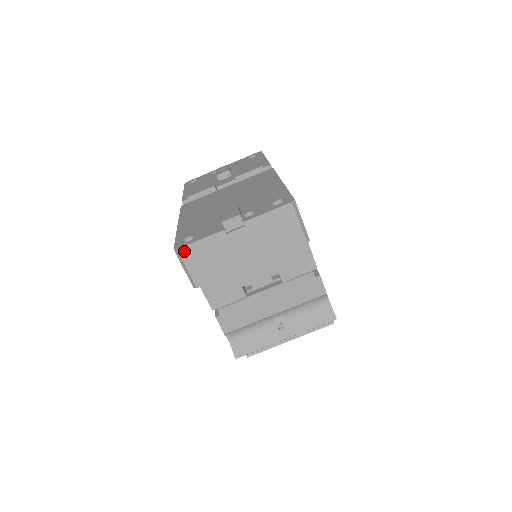
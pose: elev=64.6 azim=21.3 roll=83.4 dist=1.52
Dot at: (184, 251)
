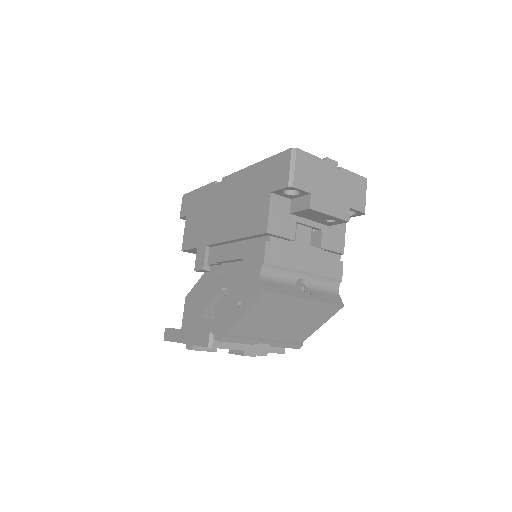
Dot at: (300, 153)
